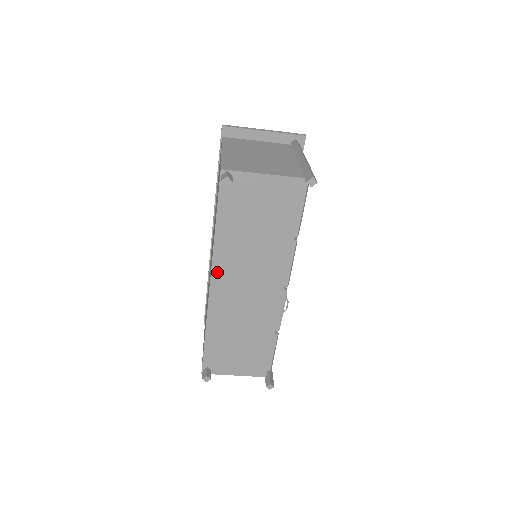
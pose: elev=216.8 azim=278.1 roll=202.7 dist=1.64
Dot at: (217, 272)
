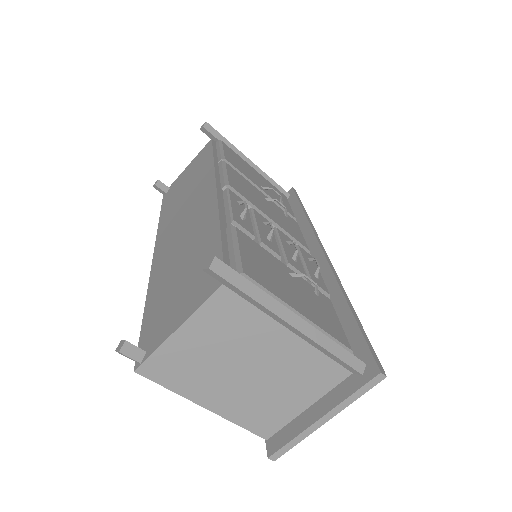
Dot at: (160, 240)
